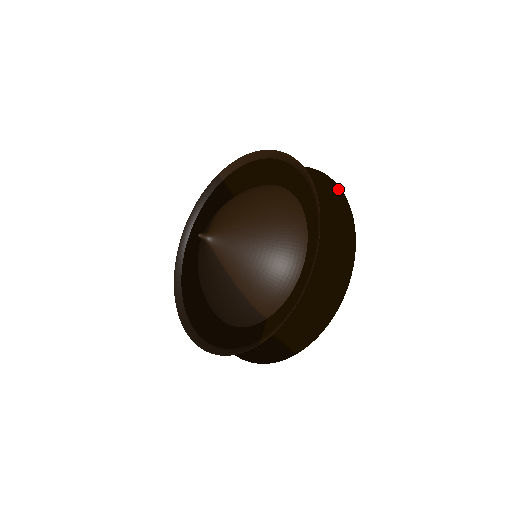
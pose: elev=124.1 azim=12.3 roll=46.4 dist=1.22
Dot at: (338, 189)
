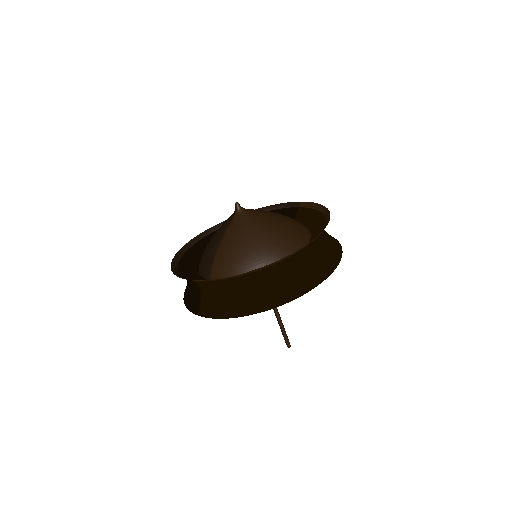
Dot at: (331, 270)
